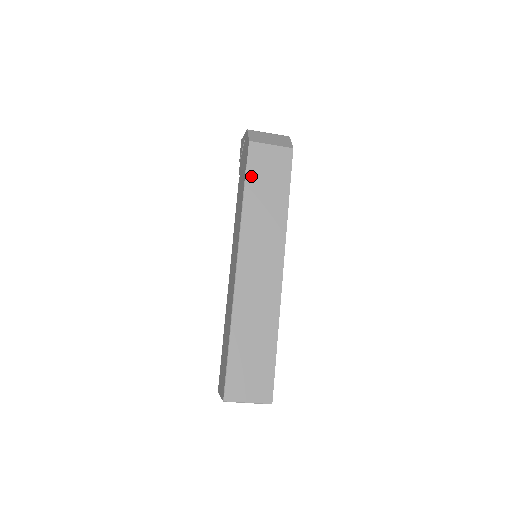
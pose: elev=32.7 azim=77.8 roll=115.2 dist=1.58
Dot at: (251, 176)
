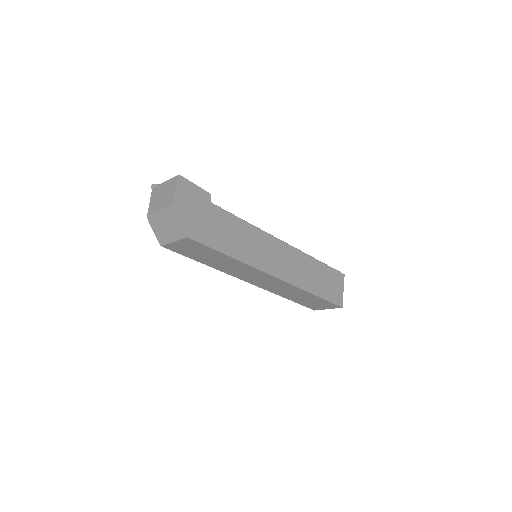
Dot at: (192, 257)
